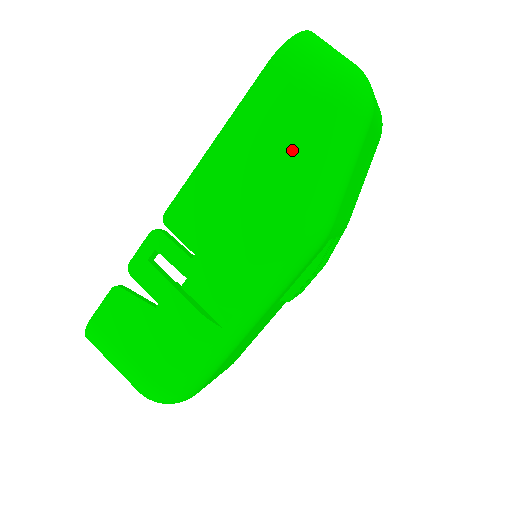
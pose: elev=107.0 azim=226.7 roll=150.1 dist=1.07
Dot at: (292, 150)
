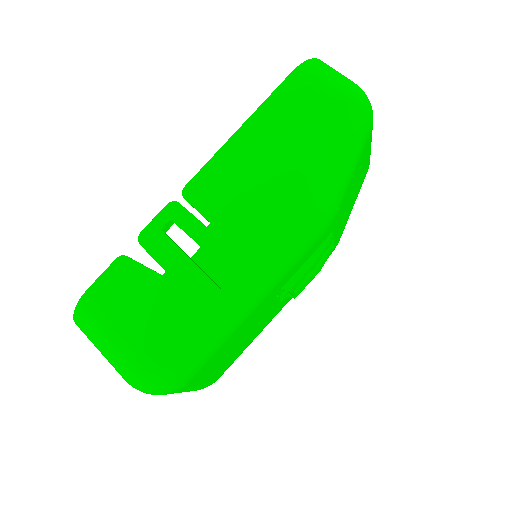
Dot at: (310, 135)
